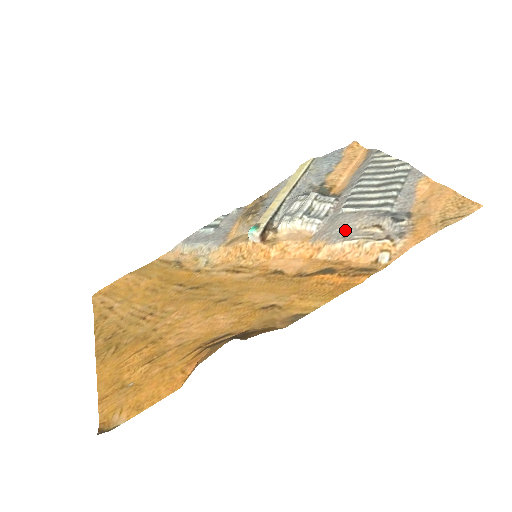
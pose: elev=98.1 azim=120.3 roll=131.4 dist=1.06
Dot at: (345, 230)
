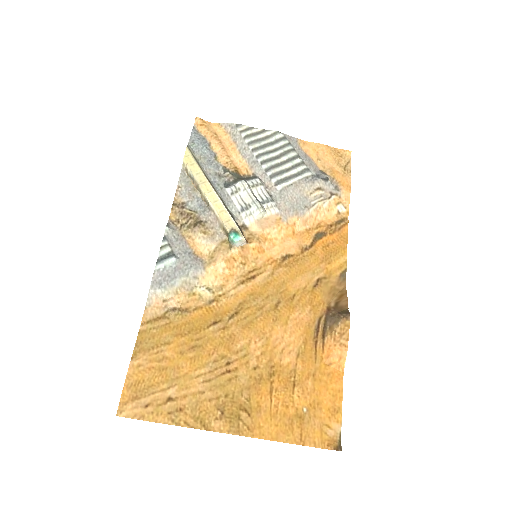
Dot at: (300, 201)
